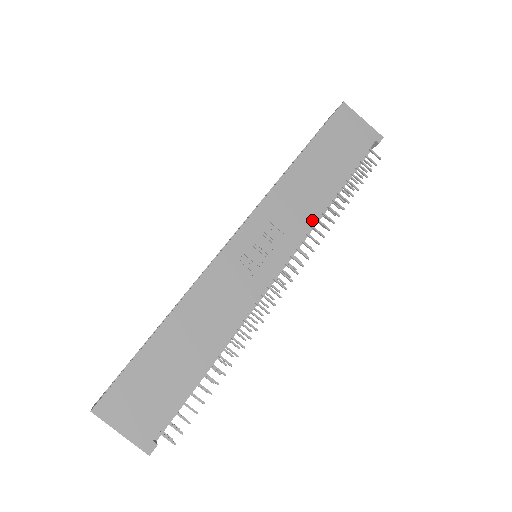
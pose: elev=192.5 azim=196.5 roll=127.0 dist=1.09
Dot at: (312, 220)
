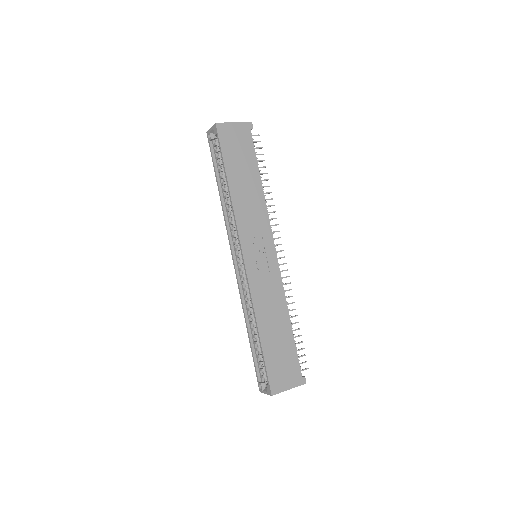
Dot at: (265, 212)
